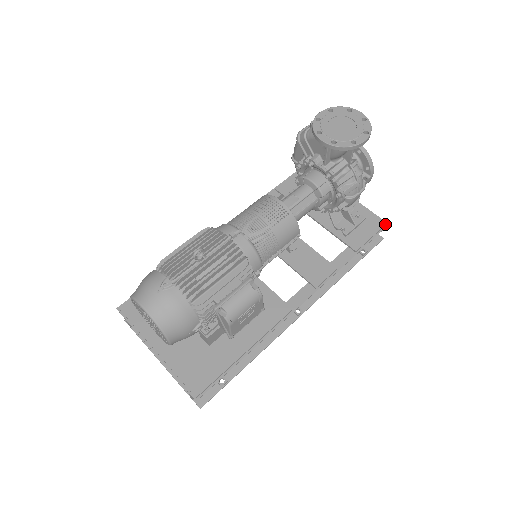
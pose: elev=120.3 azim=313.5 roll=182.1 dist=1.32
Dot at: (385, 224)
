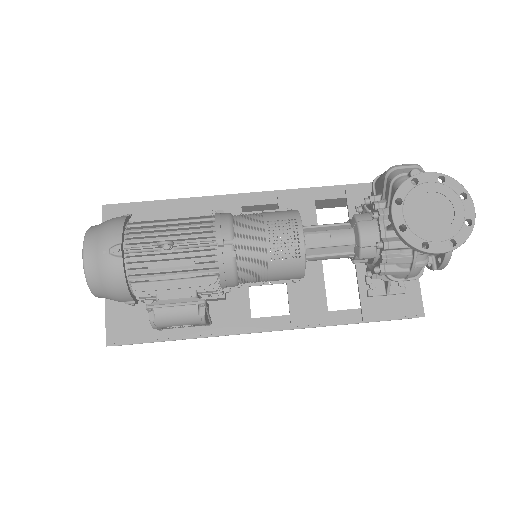
Dot at: (420, 314)
